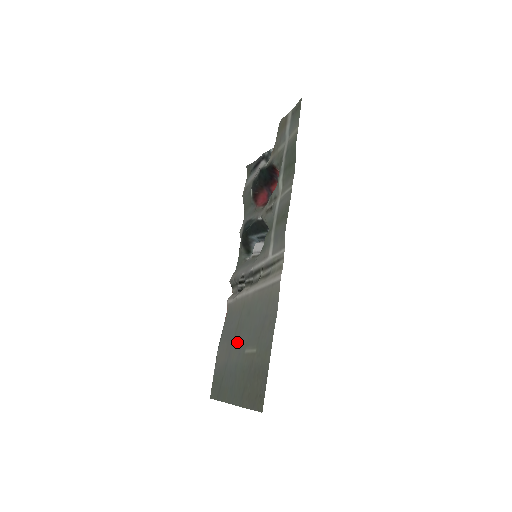
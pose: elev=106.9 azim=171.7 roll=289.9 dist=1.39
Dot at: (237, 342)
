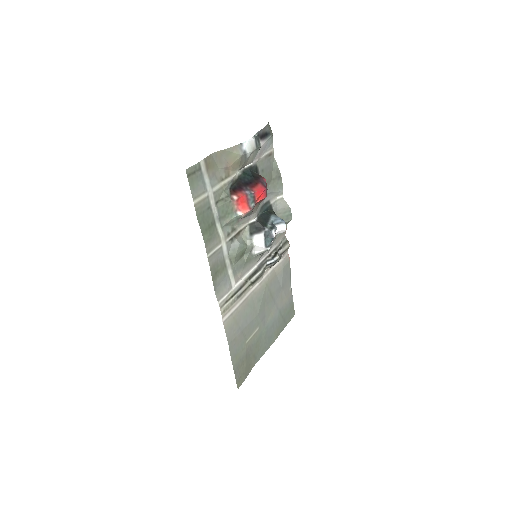
Dot at: (268, 309)
